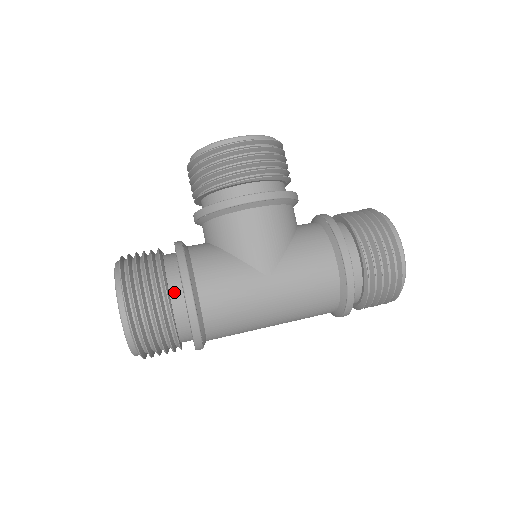
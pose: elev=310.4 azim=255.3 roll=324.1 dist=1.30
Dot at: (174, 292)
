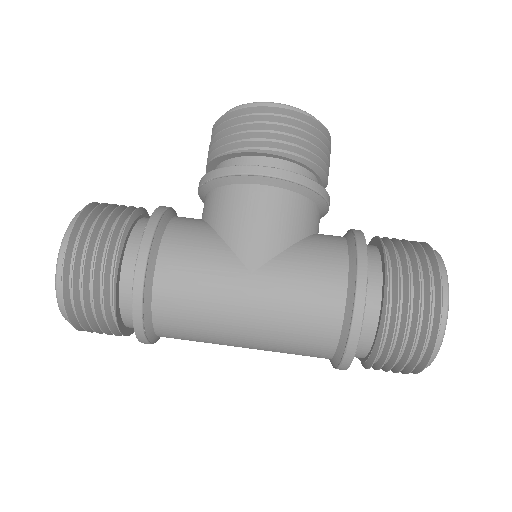
Dot at: (130, 252)
